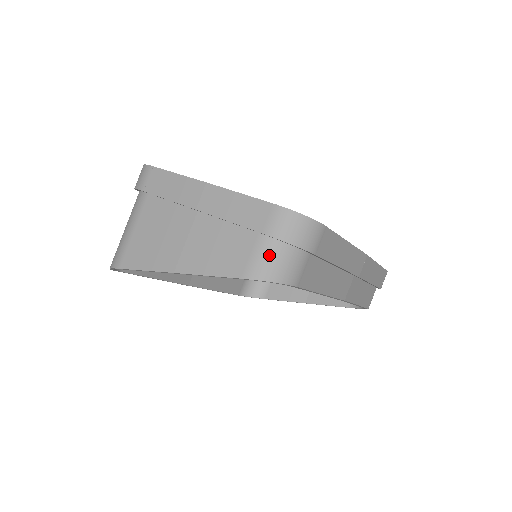
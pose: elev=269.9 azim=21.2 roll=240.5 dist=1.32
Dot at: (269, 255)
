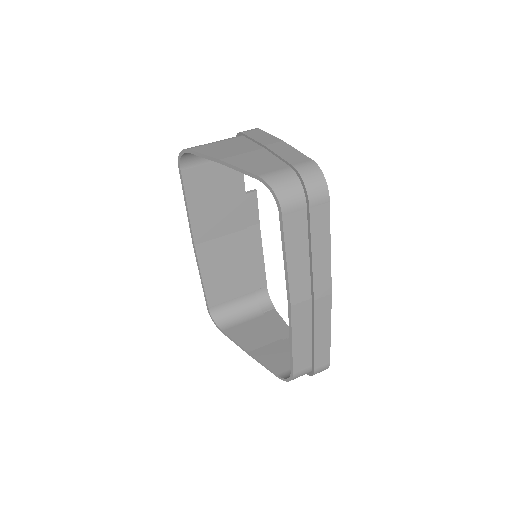
Dot at: (285, 177)
